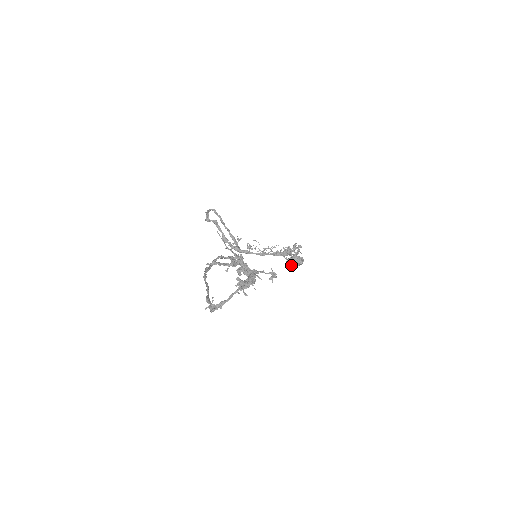
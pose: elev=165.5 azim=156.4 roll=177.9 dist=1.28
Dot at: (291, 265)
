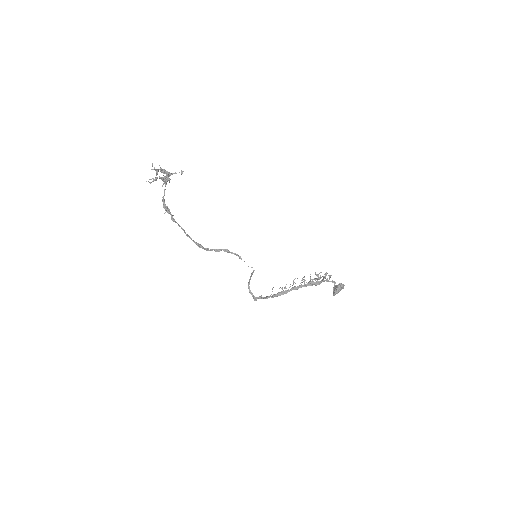
Dot at: (334, 292)
